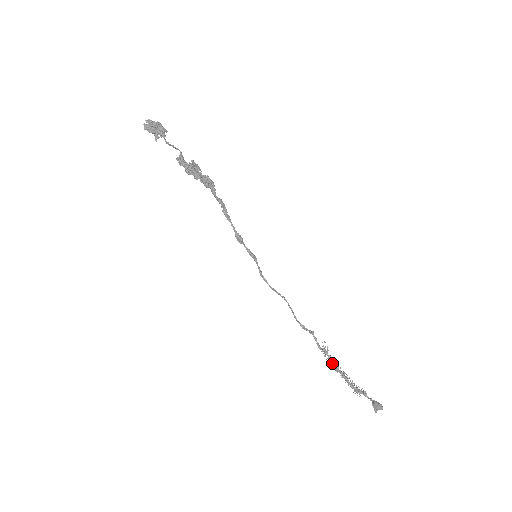
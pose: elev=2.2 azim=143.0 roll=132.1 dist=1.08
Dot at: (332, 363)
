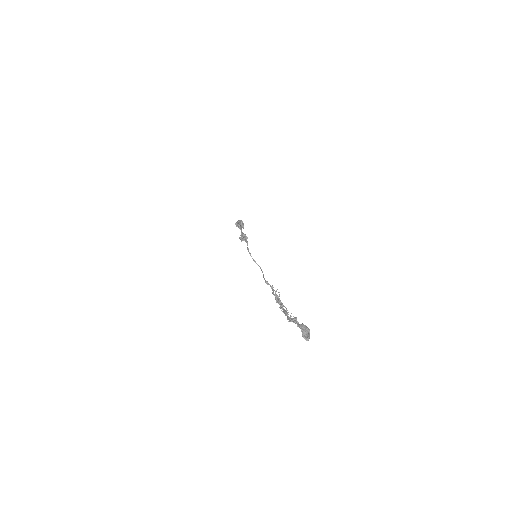
Dot at: (279, 303)
